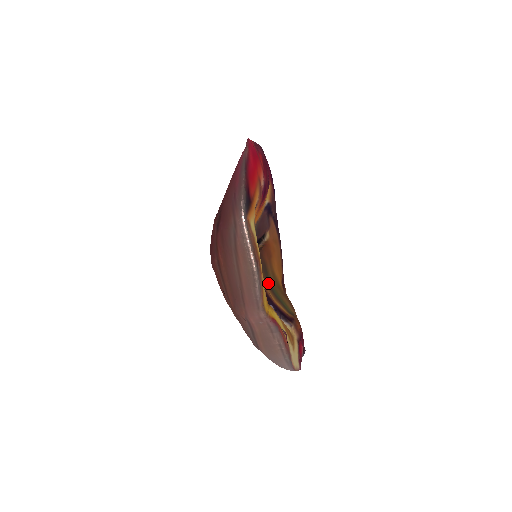
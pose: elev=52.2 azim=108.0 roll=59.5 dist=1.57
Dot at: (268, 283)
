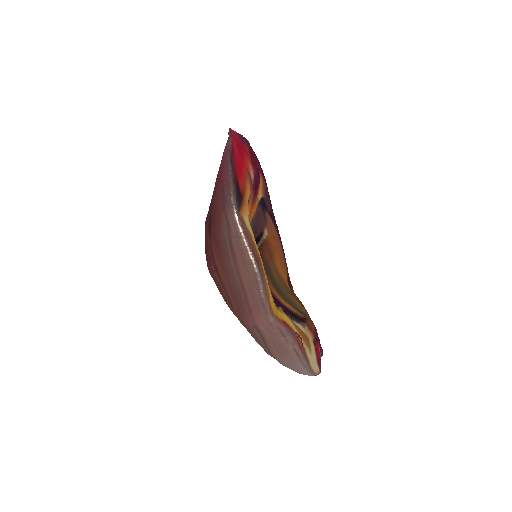
Dot at: (273, 284)
